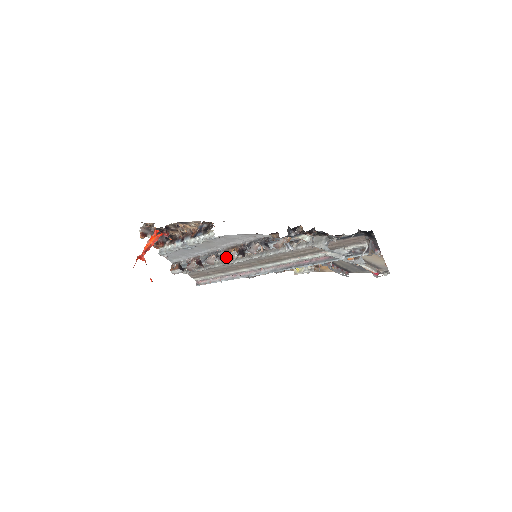
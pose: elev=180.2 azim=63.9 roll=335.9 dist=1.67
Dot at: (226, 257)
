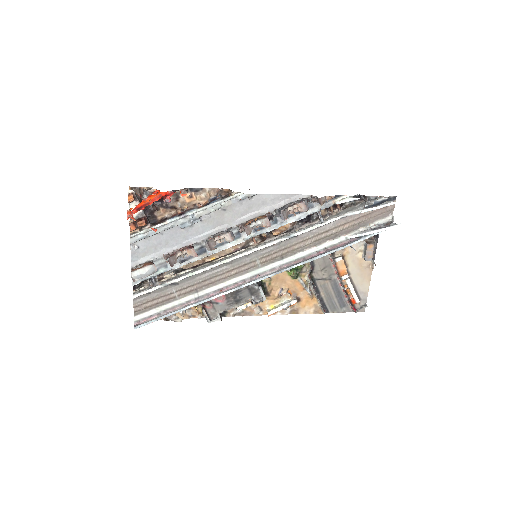
Dot at: (245, 228)
